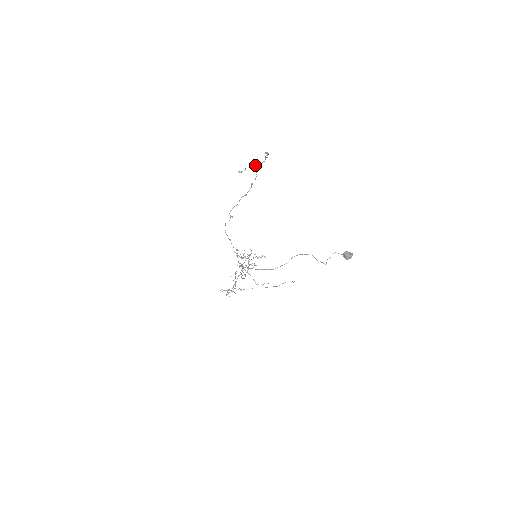
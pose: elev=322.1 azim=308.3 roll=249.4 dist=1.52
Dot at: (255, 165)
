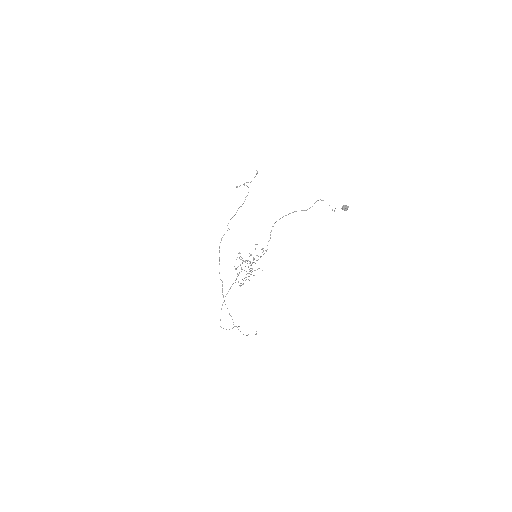
Dot at: occluded
